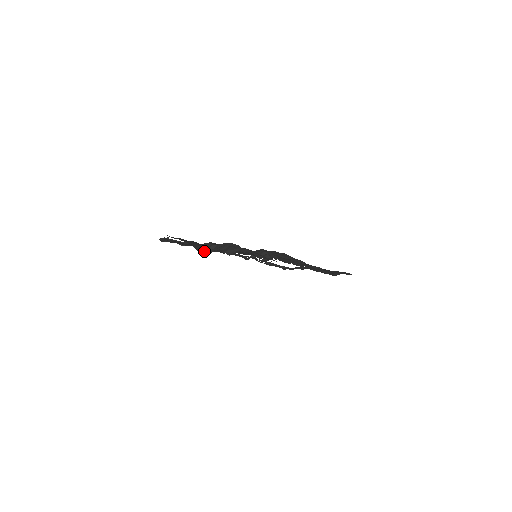
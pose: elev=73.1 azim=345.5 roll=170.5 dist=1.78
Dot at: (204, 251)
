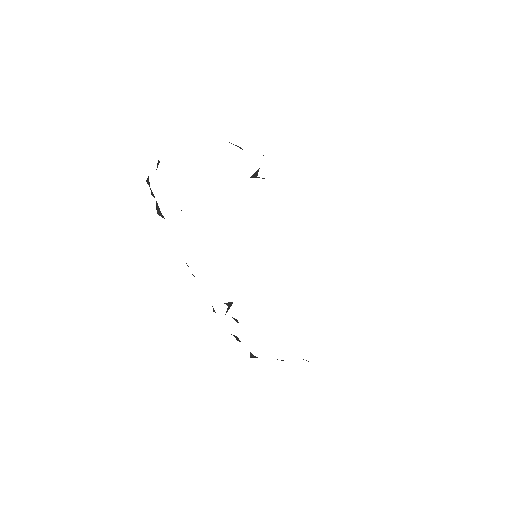
Dot at: occluded
